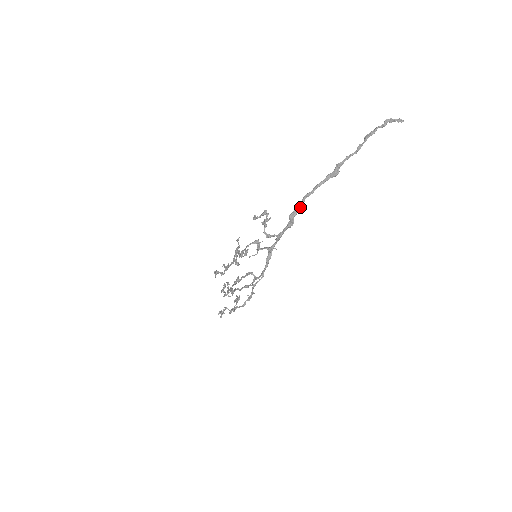
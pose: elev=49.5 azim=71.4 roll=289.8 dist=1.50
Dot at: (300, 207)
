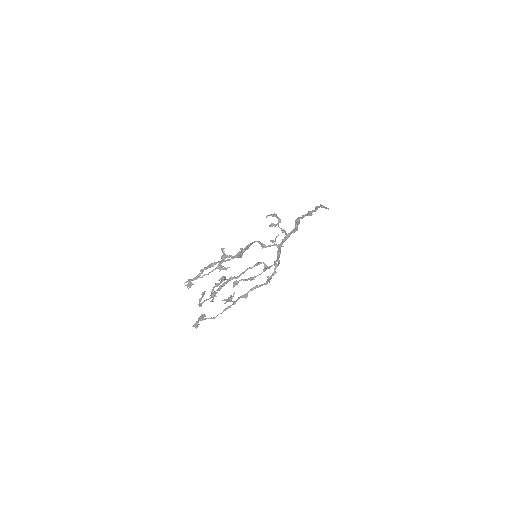
Dot at: (299, 221)
